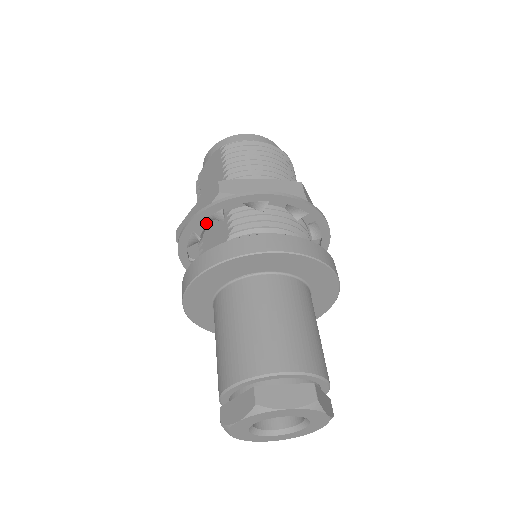
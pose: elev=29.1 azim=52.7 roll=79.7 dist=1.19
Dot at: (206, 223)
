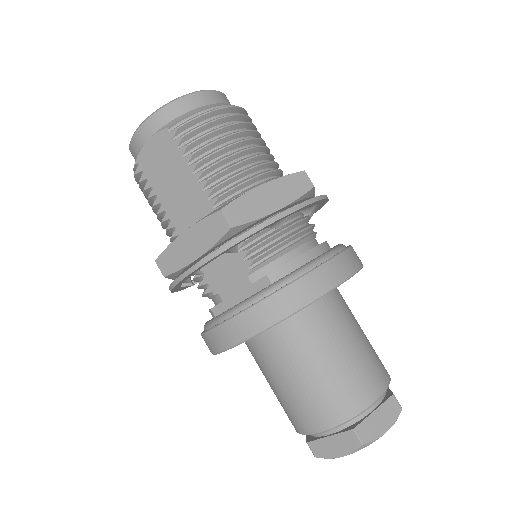
Dot at: (207, 254)
